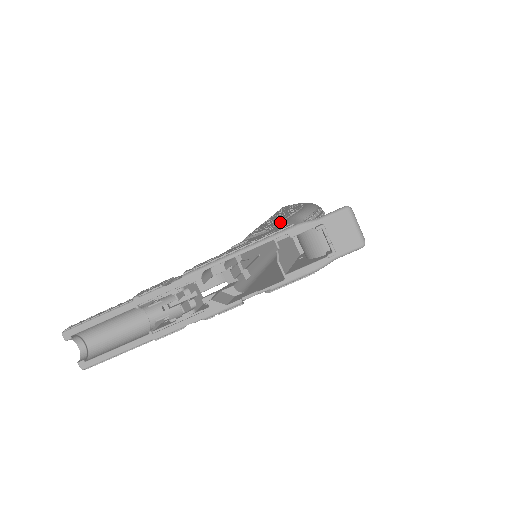
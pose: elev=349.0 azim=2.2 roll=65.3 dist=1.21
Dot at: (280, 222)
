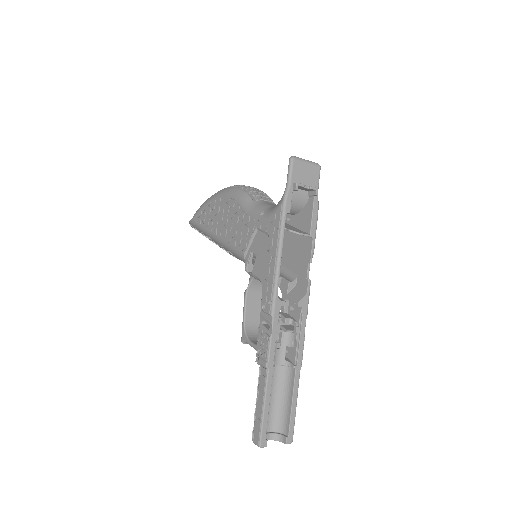
Dot at: (251, 219)
